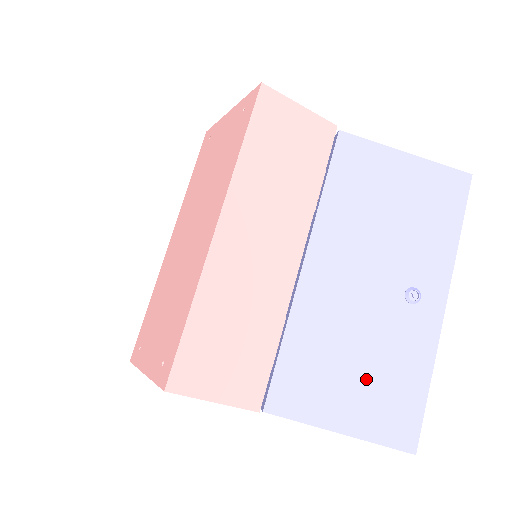
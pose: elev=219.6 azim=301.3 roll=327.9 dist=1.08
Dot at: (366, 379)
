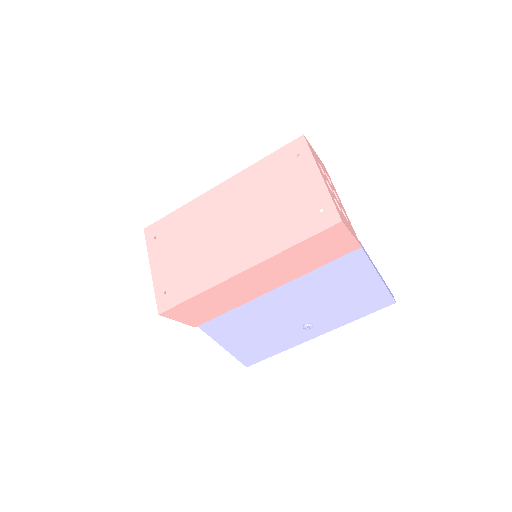
Dot at: (254, 339)
